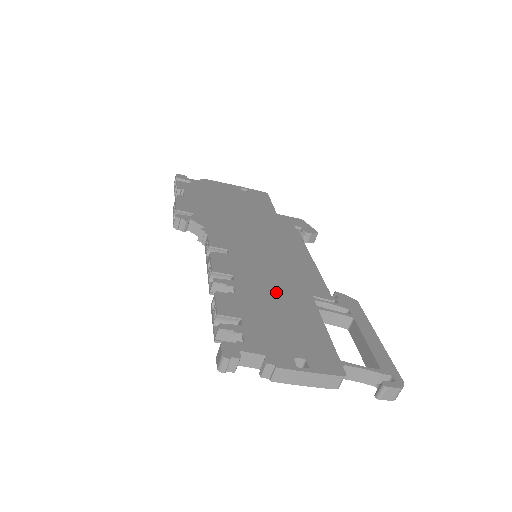
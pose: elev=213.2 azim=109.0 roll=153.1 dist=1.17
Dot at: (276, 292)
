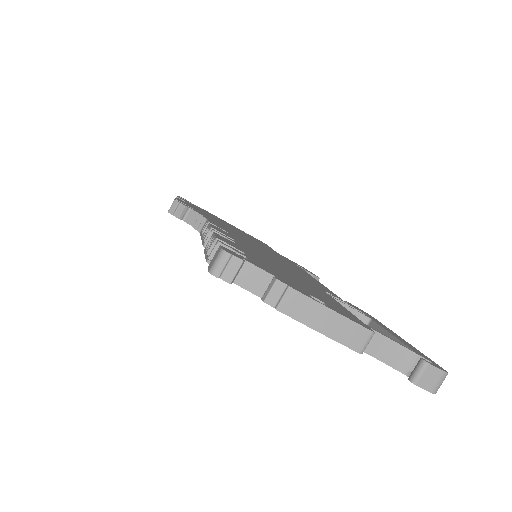
Dot at: (282, 267)
